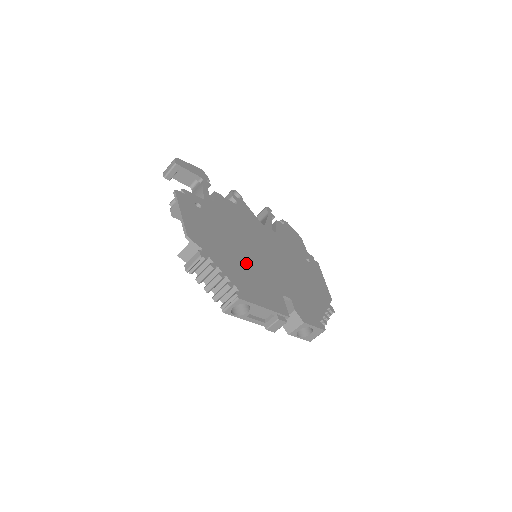
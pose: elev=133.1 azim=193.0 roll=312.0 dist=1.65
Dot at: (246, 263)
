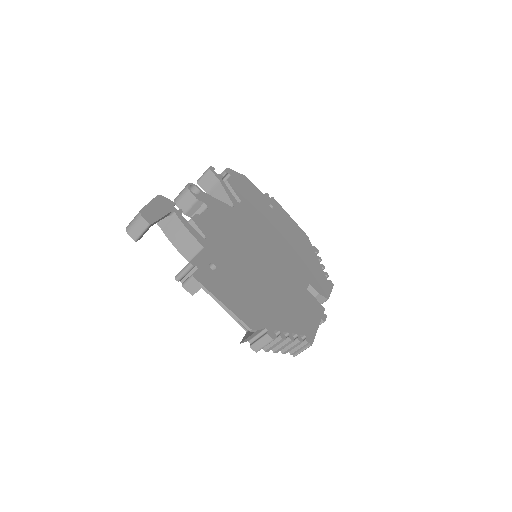
Dot at: (278, 291)
